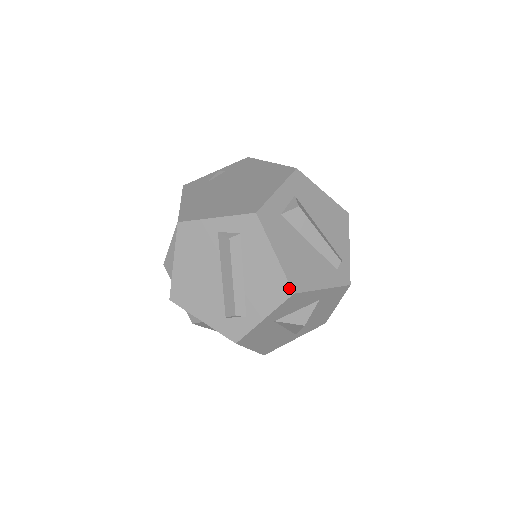
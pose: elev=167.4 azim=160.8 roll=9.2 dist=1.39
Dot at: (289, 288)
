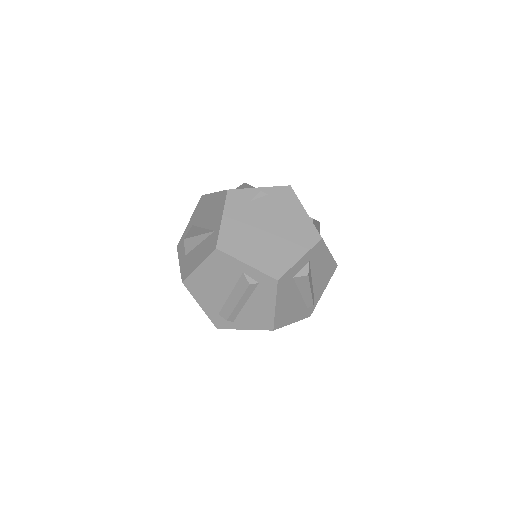
Dot at: (272, 327)
